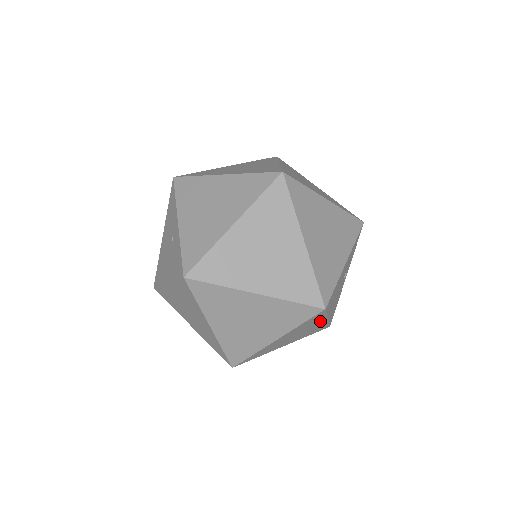
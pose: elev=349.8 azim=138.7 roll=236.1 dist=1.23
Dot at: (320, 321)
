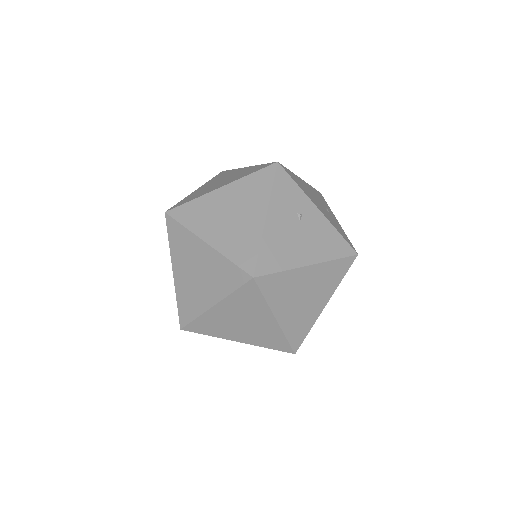
Dot at: (300, 274)
